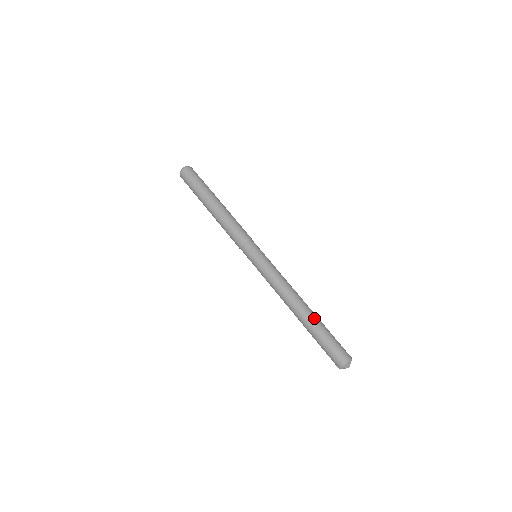
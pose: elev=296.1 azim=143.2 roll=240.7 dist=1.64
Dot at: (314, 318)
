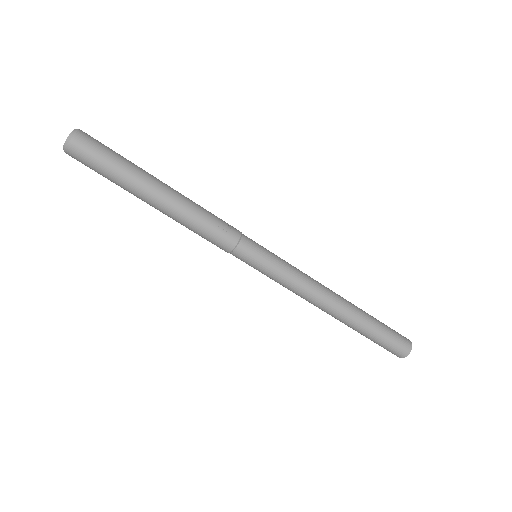
Dot at: (352, 327)
